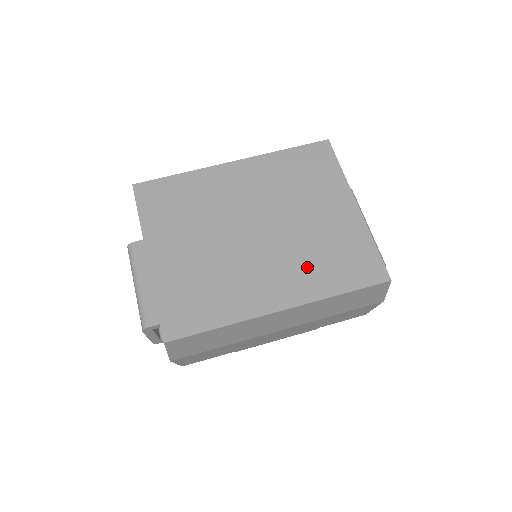
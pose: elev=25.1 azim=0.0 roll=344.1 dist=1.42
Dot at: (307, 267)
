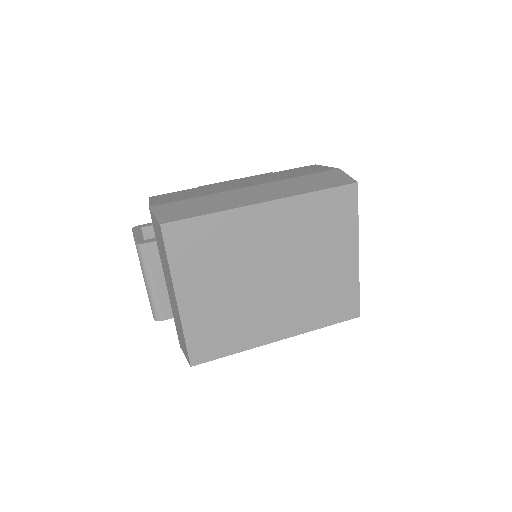
Dot at: (306, 308)
